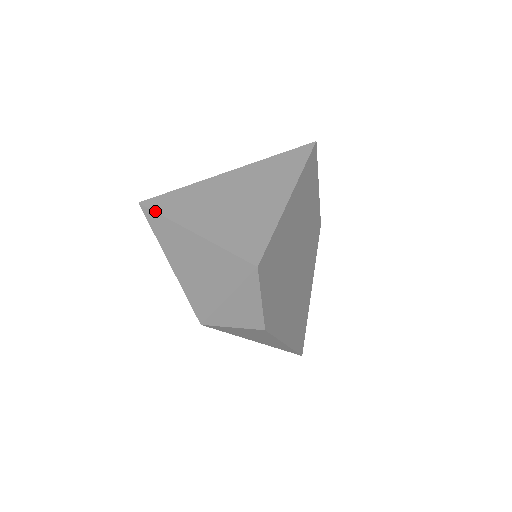
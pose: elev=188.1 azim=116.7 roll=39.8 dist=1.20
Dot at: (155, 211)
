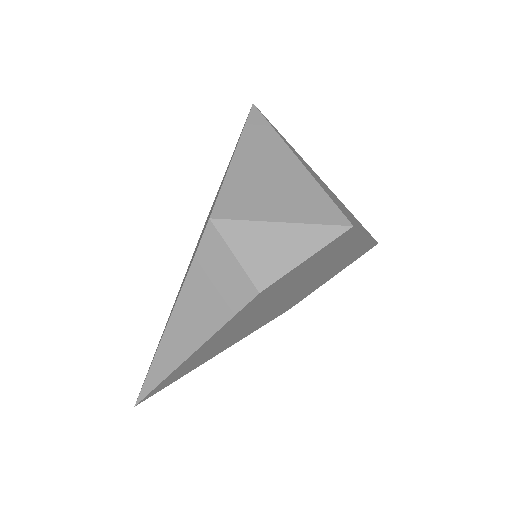
Dot at: (267, 120)
